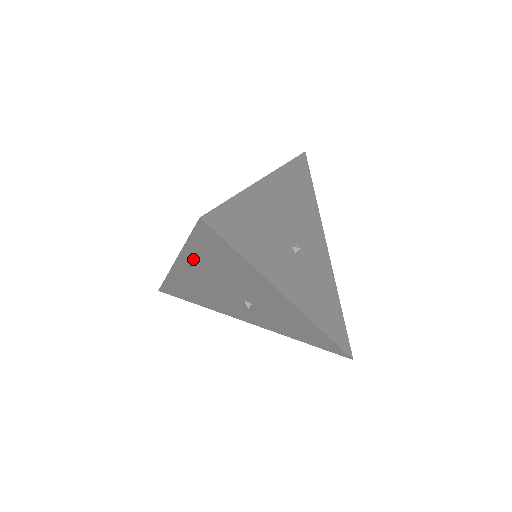
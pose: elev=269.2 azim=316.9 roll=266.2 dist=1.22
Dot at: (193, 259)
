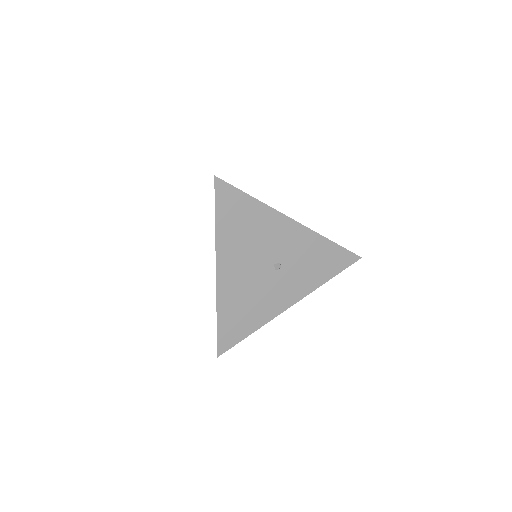
Dot at: (226, 244)
